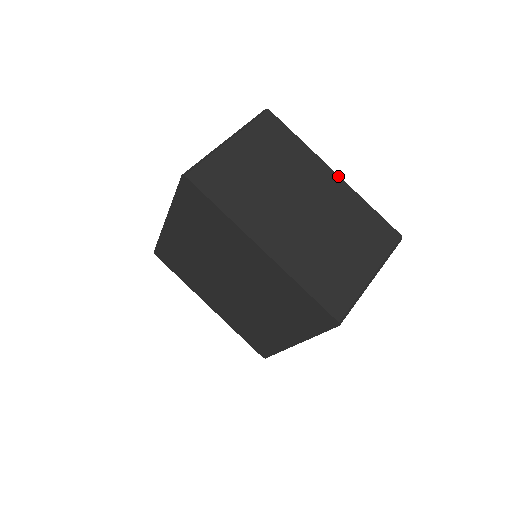
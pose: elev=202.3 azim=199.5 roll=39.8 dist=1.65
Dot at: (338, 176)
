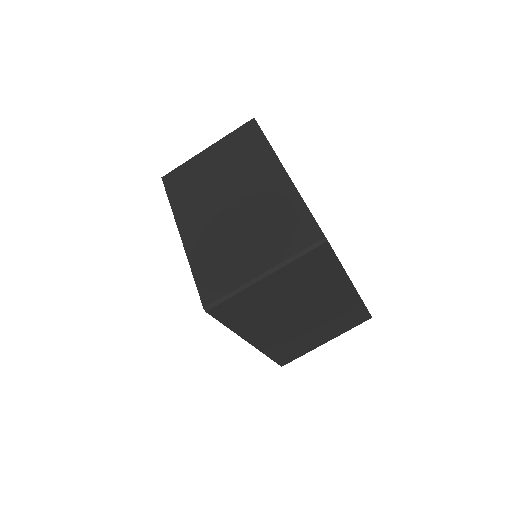
Dot at: (286, 173)
